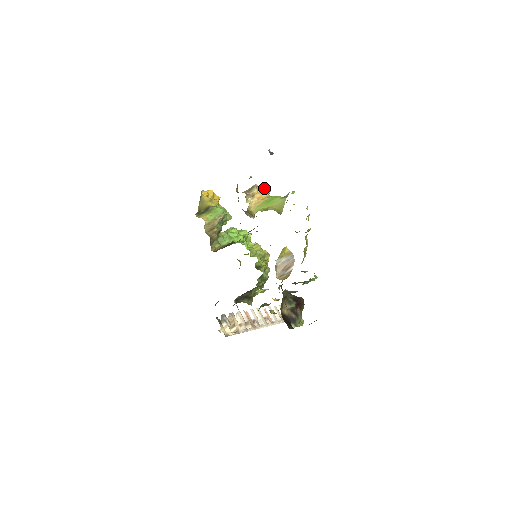
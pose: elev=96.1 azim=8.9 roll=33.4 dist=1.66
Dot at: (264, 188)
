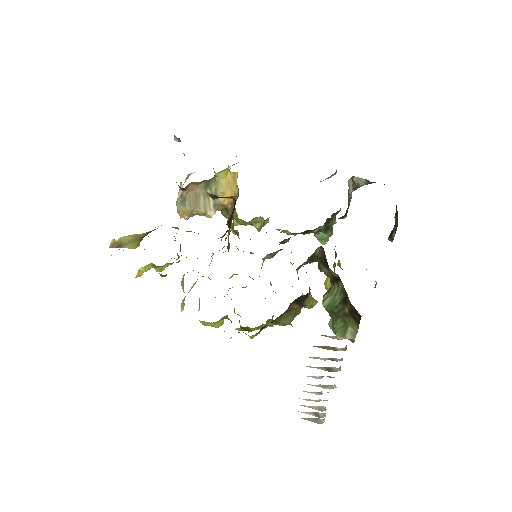
Dot at: occluded
